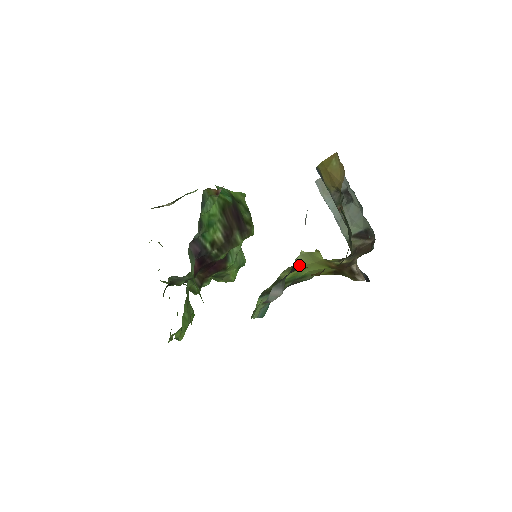
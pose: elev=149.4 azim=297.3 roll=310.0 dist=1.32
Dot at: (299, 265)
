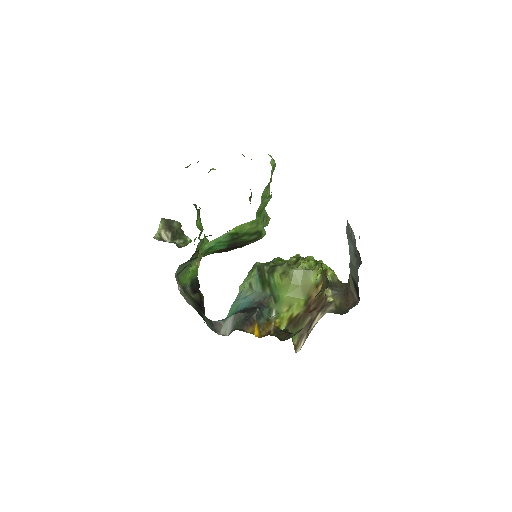
Dot at: (288, 279)
